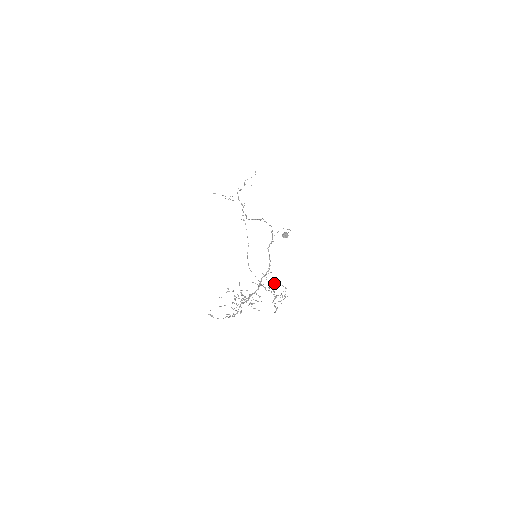
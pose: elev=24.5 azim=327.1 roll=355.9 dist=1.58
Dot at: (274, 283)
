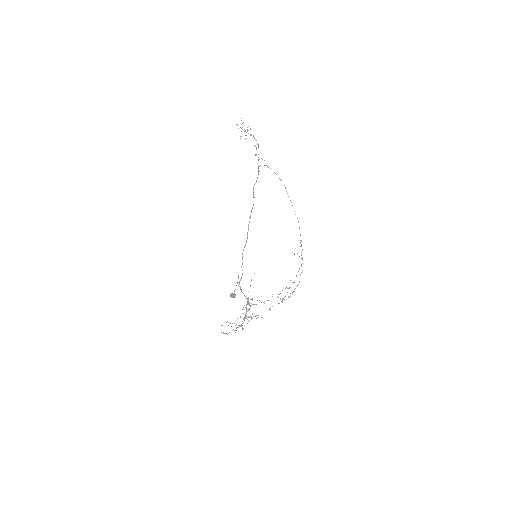
Dot at: (261, 302)
